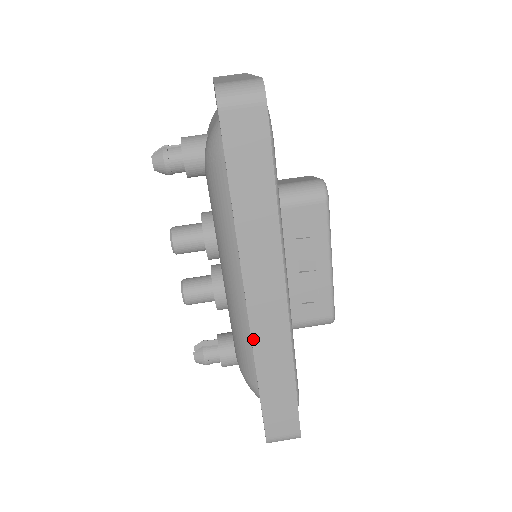
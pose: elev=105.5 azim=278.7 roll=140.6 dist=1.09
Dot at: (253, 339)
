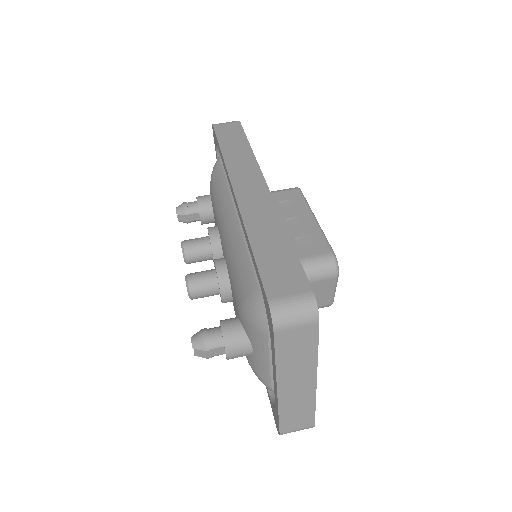
Dot at: (241, 211)
